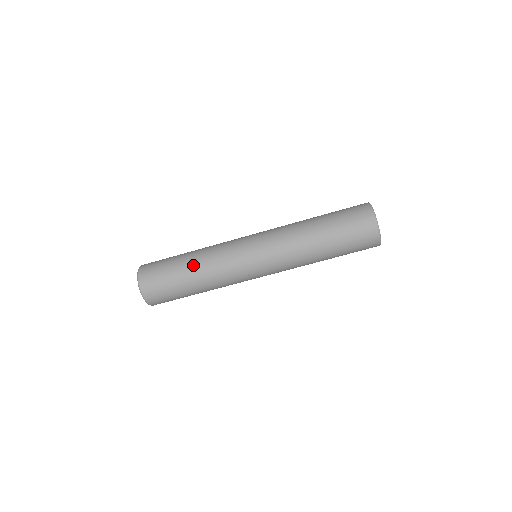
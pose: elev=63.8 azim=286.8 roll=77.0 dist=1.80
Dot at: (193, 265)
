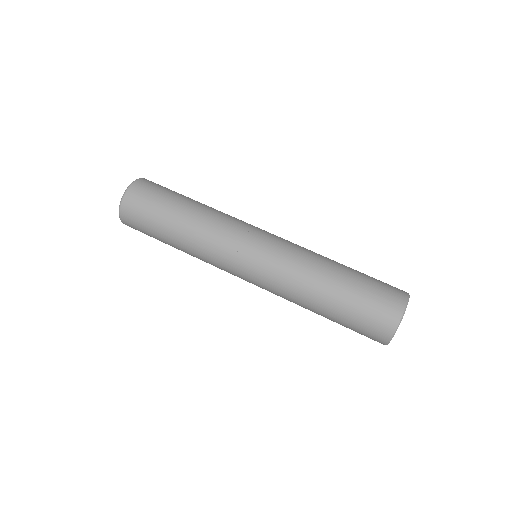
Dot at: occluded
